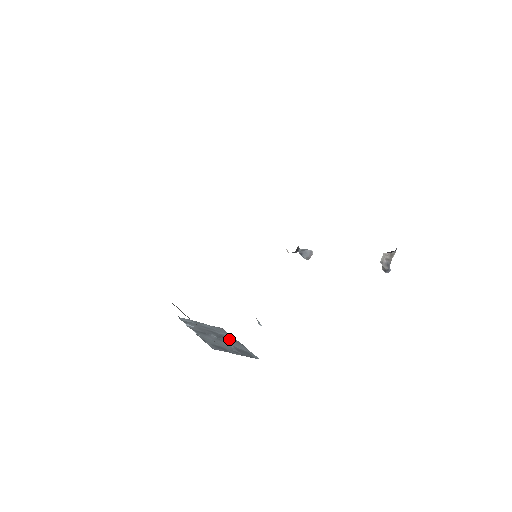
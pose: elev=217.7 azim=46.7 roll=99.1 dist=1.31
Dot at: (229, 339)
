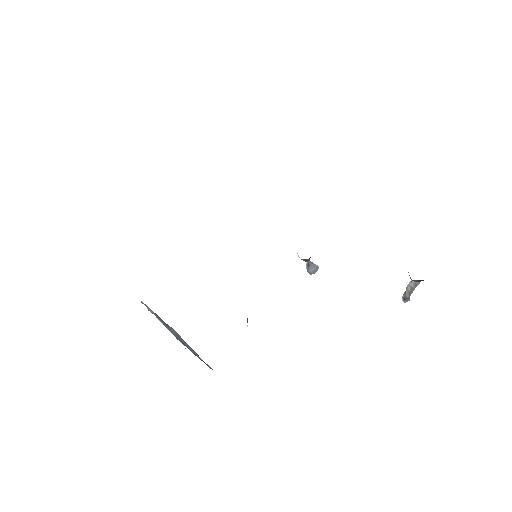
Dot at: (184, 341)
